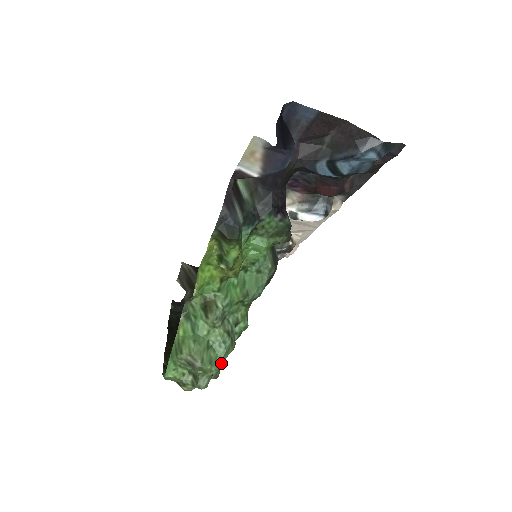
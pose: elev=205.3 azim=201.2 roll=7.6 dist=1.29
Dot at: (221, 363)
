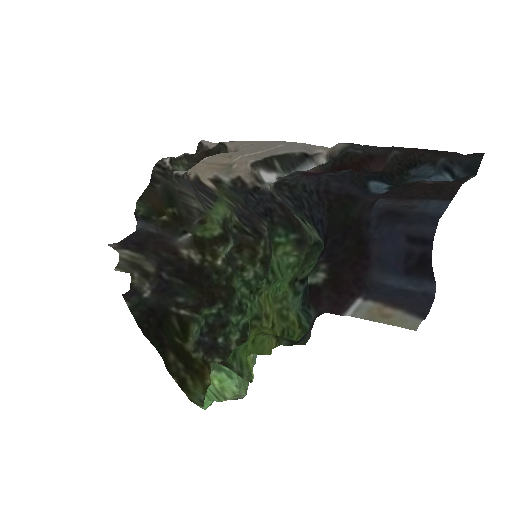
Dot at: occluded
